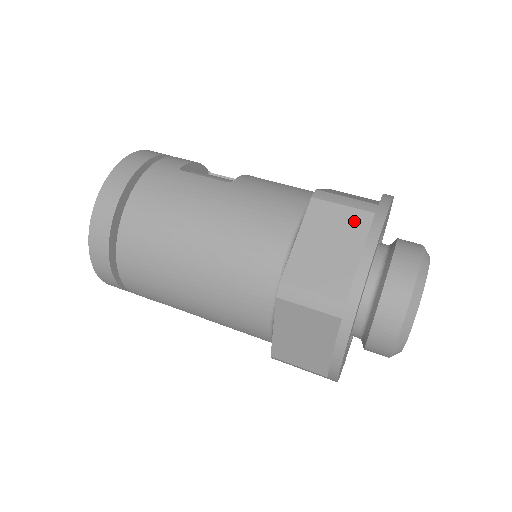
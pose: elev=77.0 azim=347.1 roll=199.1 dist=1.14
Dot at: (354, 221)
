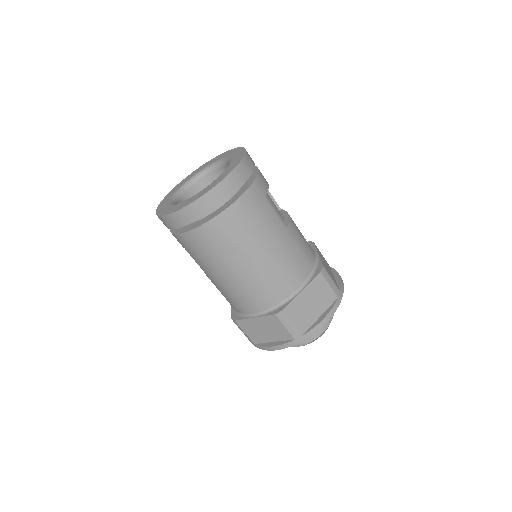
Dot at: (329, 296)
